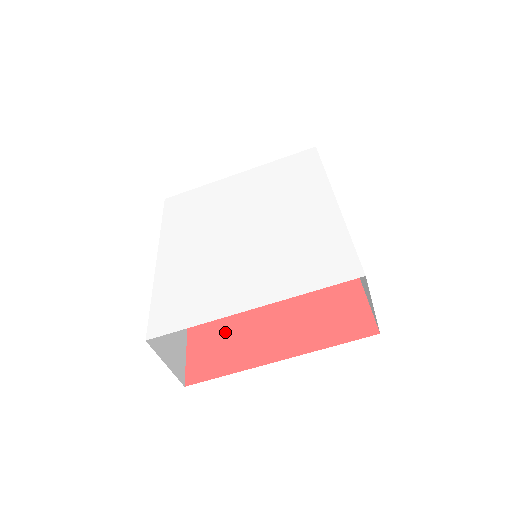
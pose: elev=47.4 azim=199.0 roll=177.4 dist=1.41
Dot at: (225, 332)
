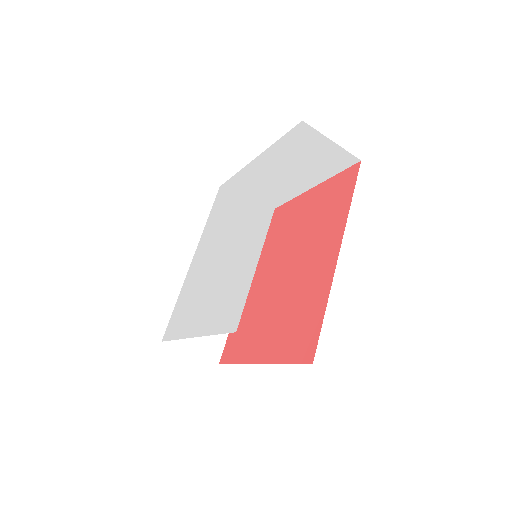
Dot at: (248, 321)
